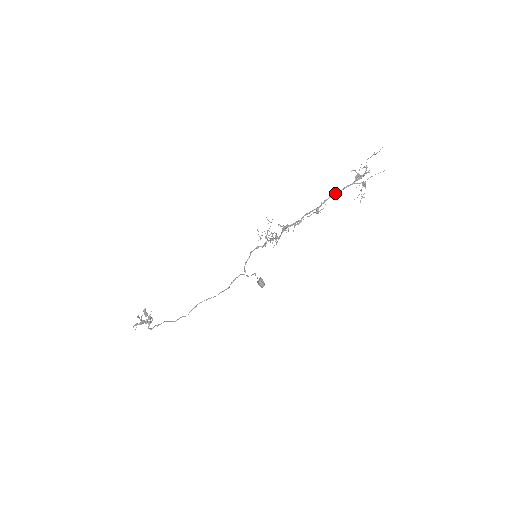
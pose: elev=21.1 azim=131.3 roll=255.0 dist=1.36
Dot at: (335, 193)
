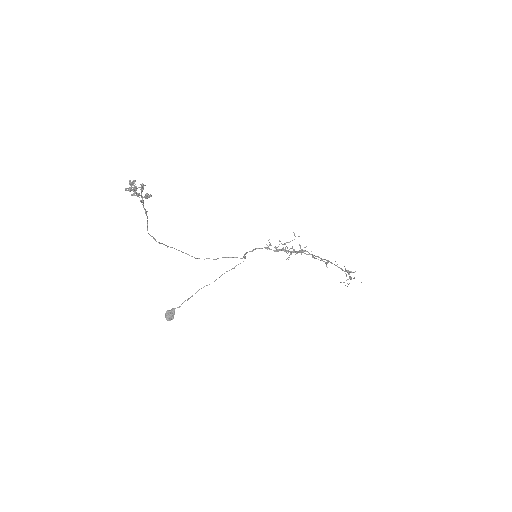
Dot at: (336, 265)
